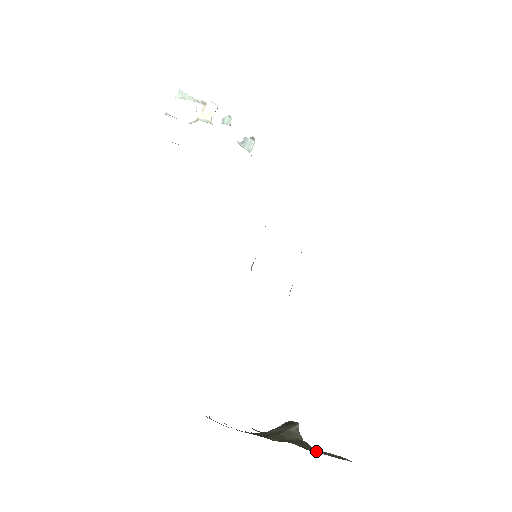
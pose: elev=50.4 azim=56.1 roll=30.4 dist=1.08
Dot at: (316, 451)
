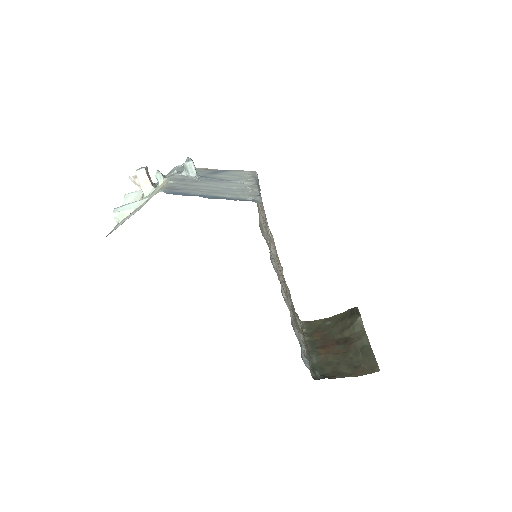
Dot at: (364, 354)
